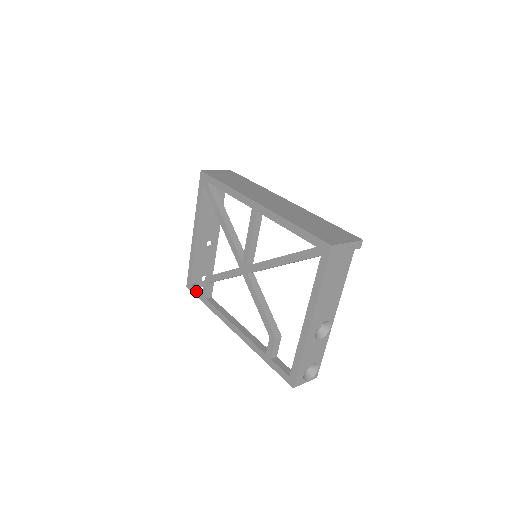
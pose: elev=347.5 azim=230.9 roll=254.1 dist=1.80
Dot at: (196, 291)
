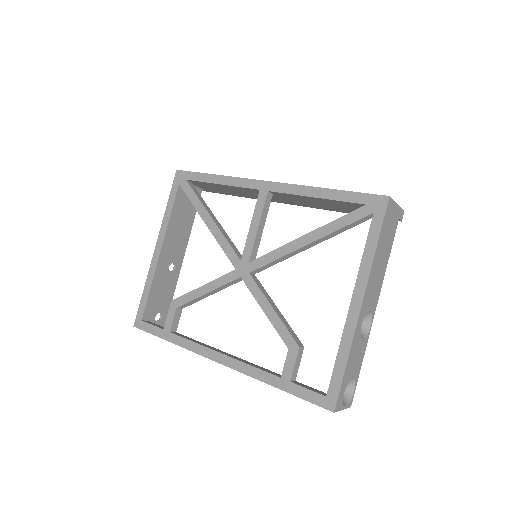
Dot at: (152, 326)
